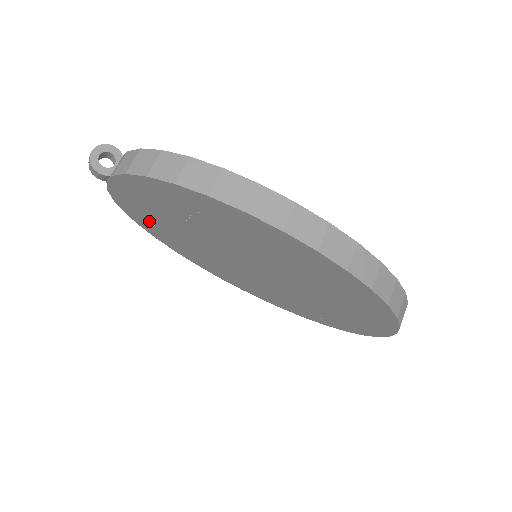
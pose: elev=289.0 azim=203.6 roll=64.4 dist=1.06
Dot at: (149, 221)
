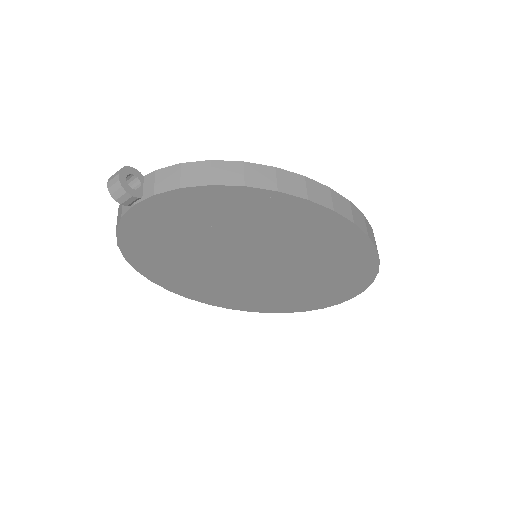
Dot at: (150, 247)
